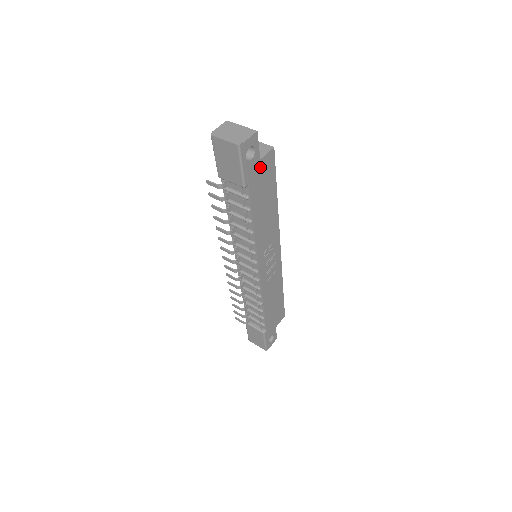
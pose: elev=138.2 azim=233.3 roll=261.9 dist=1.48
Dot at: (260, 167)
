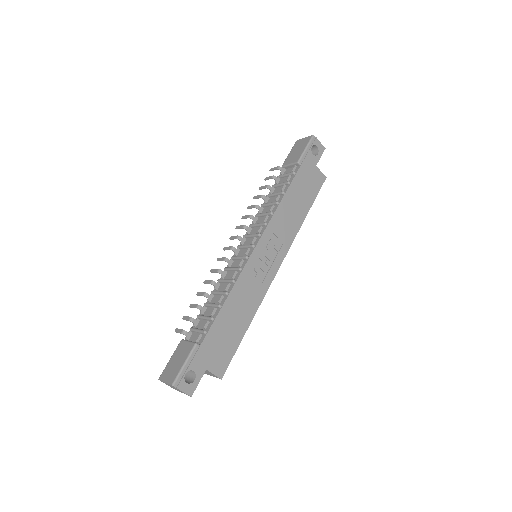
Dot at: (313, 170)
